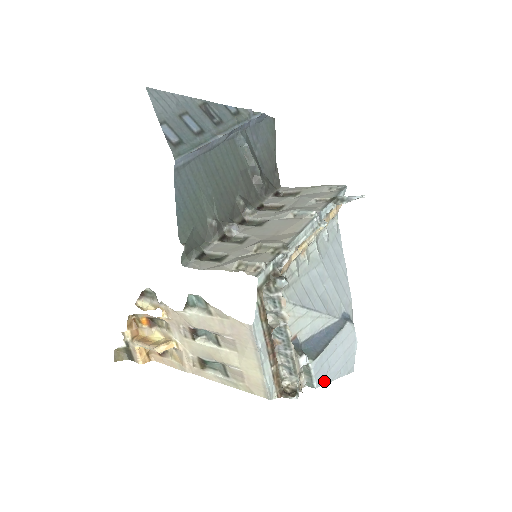
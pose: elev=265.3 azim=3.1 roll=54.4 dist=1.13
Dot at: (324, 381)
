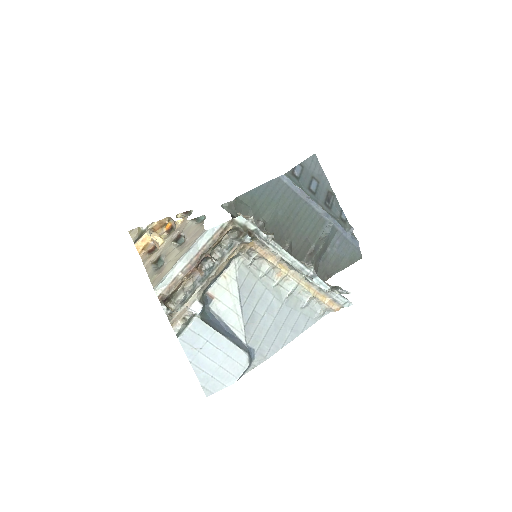
Dot at: (187, 349)
